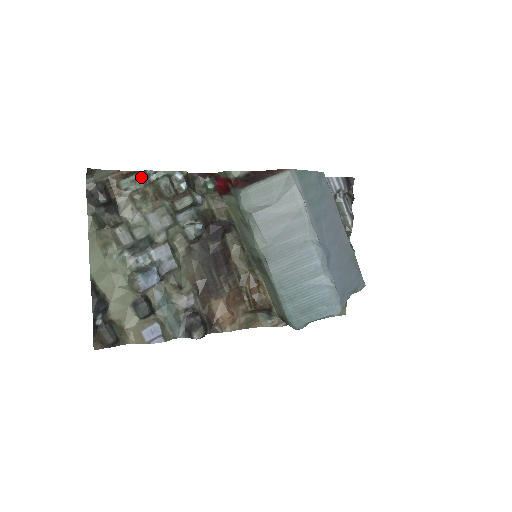
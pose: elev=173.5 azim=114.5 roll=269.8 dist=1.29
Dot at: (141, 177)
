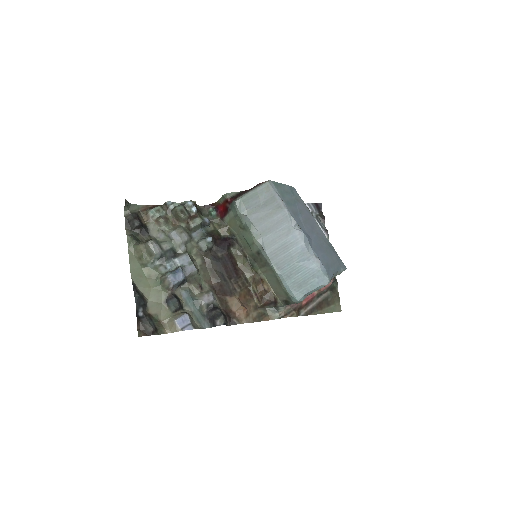
Dot at: (163, 208)
